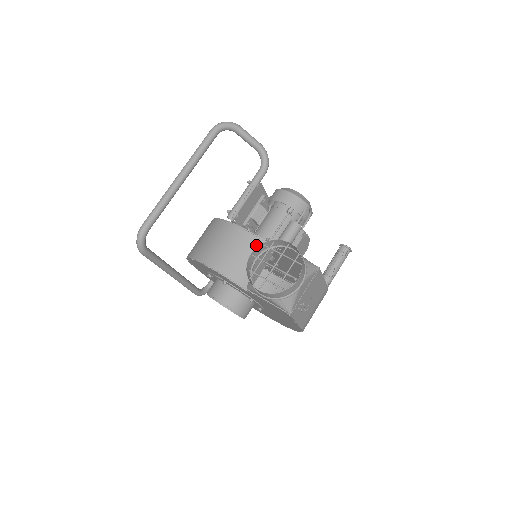
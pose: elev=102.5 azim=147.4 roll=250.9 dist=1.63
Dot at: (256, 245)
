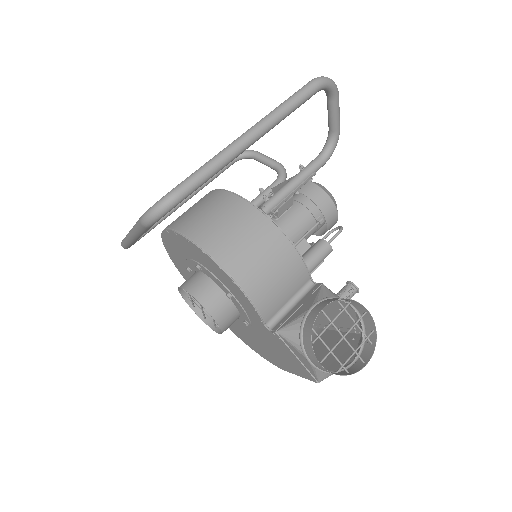
Dot at: (299, 272)
